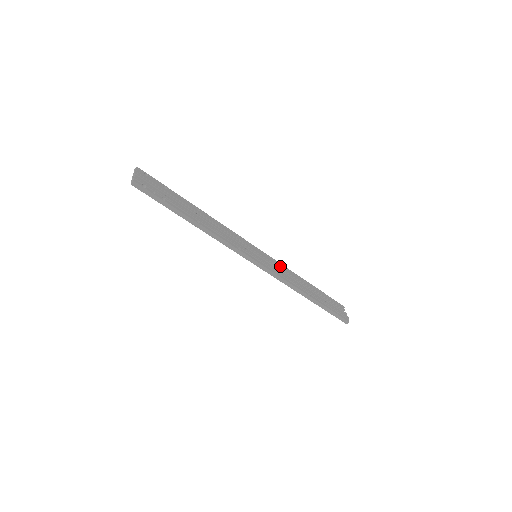
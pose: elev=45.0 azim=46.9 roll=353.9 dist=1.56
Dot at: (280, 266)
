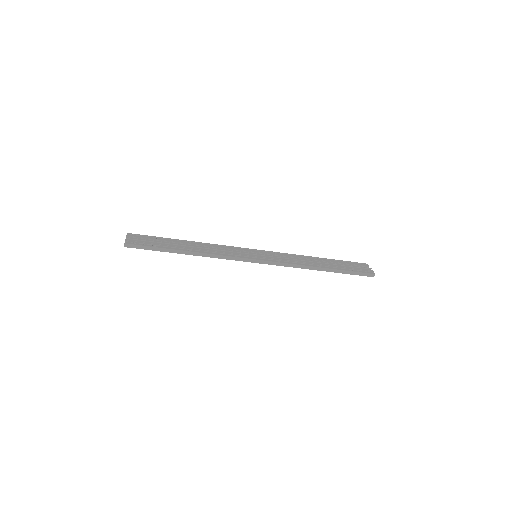
Dot at: (284, 255)
